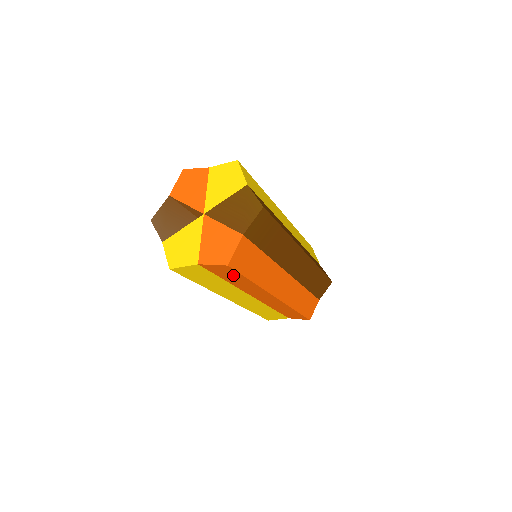
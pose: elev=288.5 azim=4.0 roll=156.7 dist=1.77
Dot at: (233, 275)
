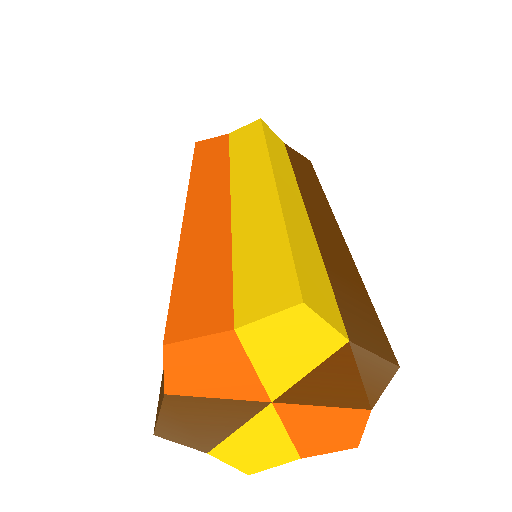
Dot at: occluded
